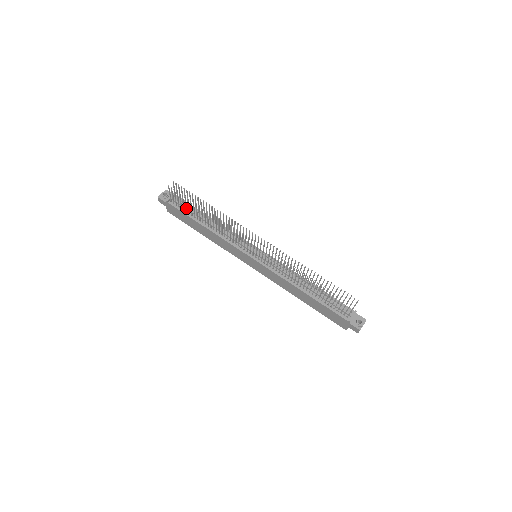
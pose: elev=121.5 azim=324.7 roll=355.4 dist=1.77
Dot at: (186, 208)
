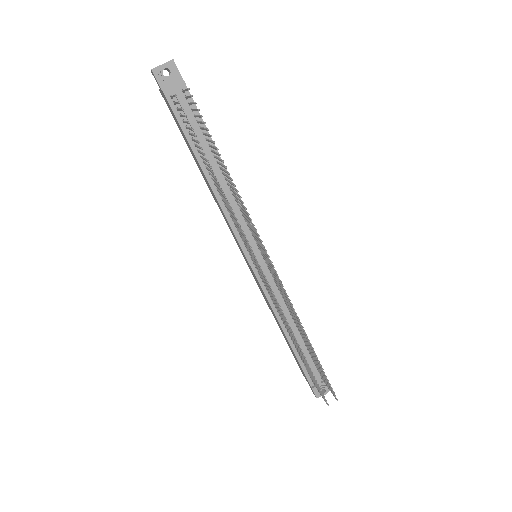
Dot at: occluded
